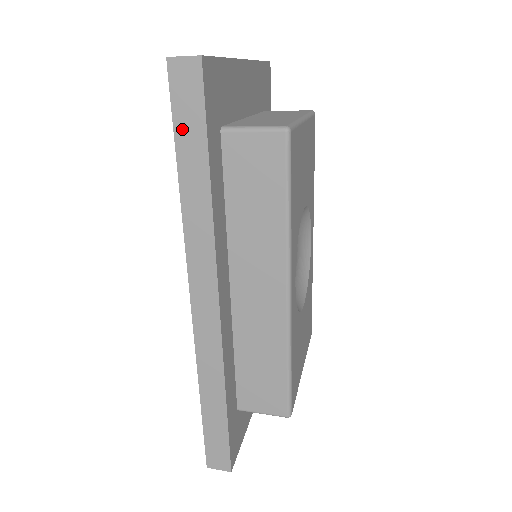
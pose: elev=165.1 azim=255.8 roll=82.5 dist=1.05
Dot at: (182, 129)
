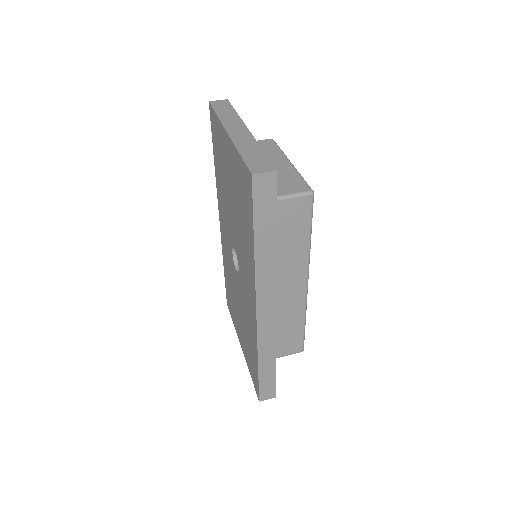
Dot at: (259, 215)
